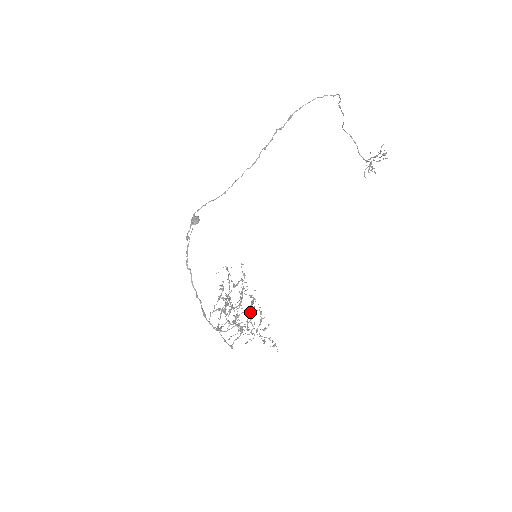
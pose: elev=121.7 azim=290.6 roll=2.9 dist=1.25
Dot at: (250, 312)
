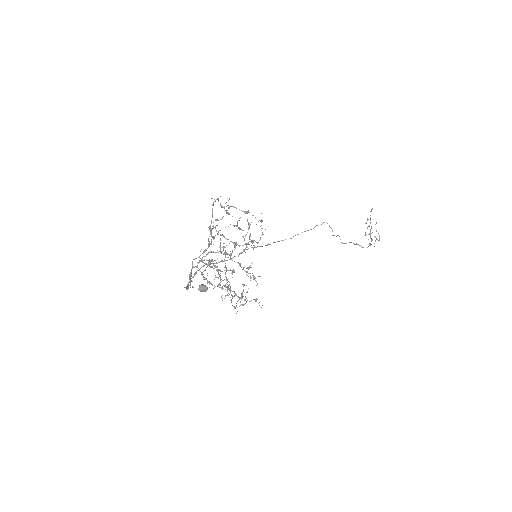
Dot at: (246, 268)
